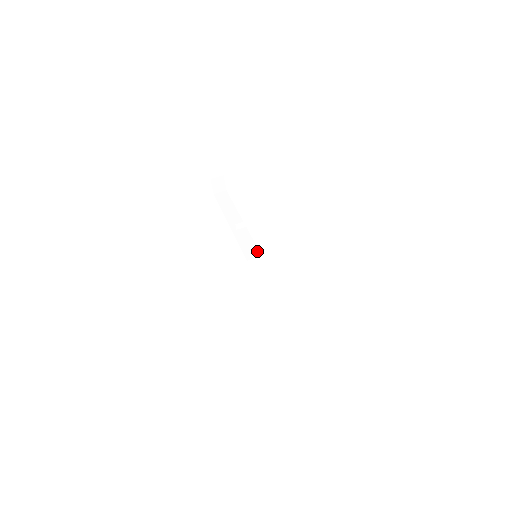
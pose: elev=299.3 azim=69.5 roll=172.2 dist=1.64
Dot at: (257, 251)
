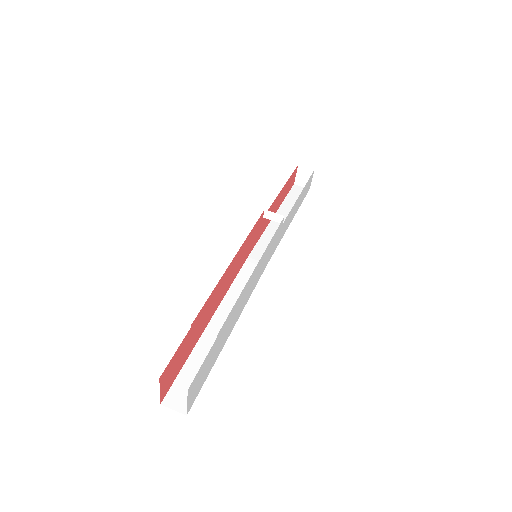
Dot at: occluded
